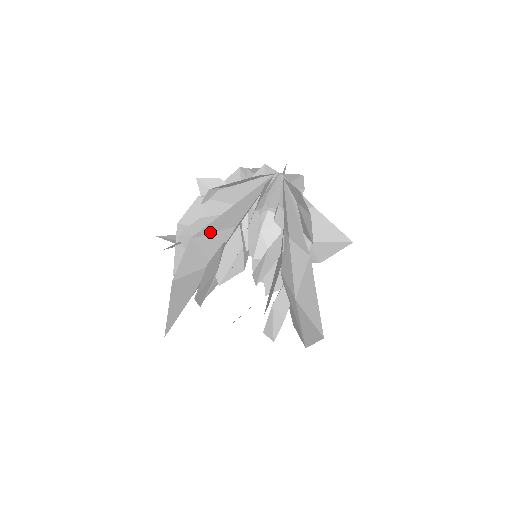
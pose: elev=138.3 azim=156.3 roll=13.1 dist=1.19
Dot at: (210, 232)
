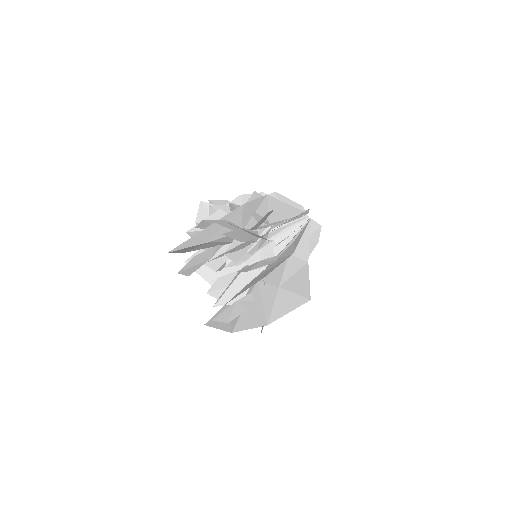
Dot at: (269, 206)
